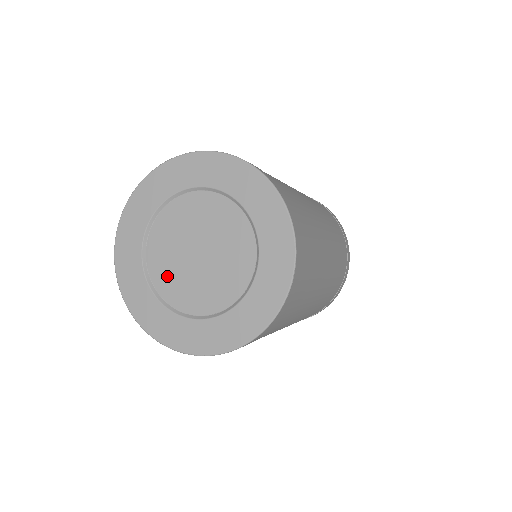
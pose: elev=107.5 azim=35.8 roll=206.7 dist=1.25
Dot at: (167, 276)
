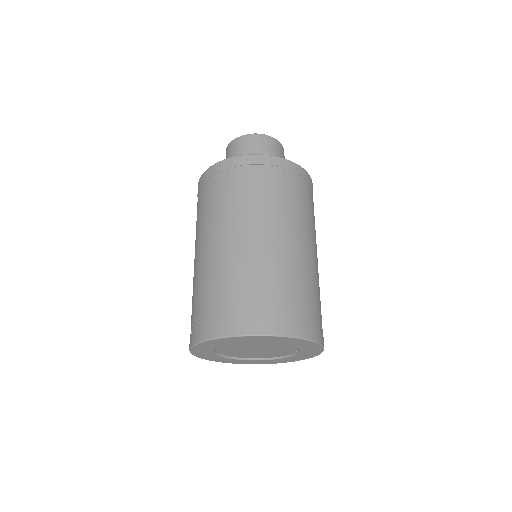
Dot at: (254, 356)
